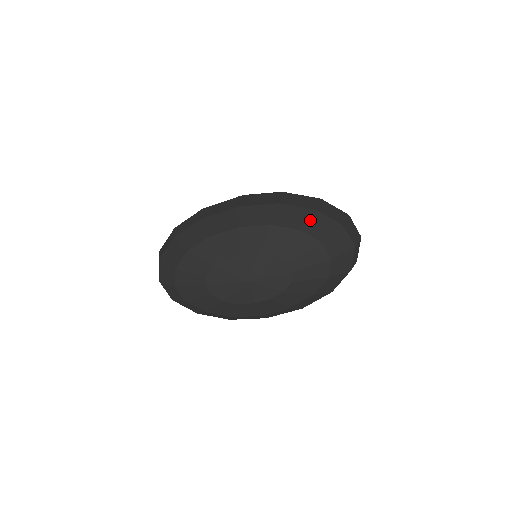
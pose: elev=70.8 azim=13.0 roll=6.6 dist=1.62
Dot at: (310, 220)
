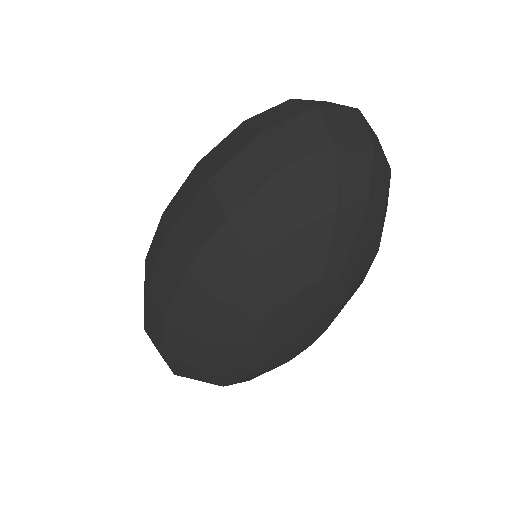
Dot at: (290, 197)
